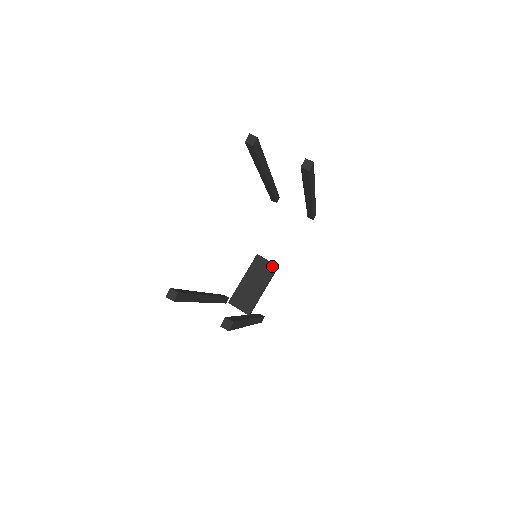
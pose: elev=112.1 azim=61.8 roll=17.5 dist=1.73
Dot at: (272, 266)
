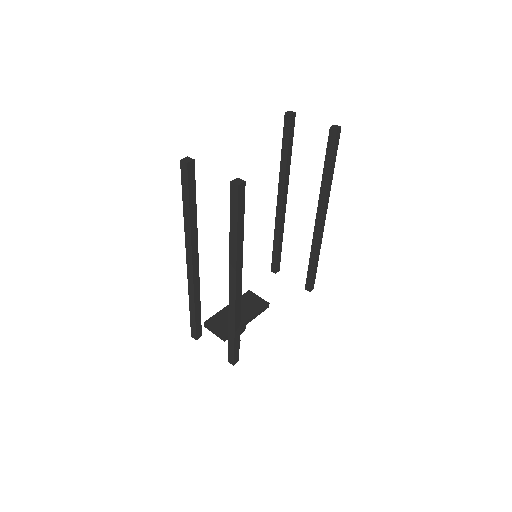
Dot at: (263, 302)
